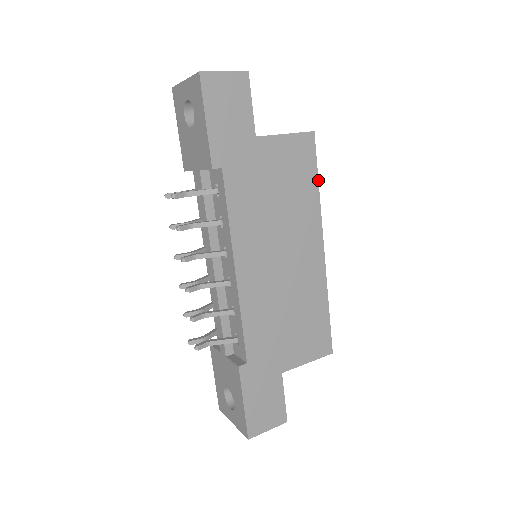
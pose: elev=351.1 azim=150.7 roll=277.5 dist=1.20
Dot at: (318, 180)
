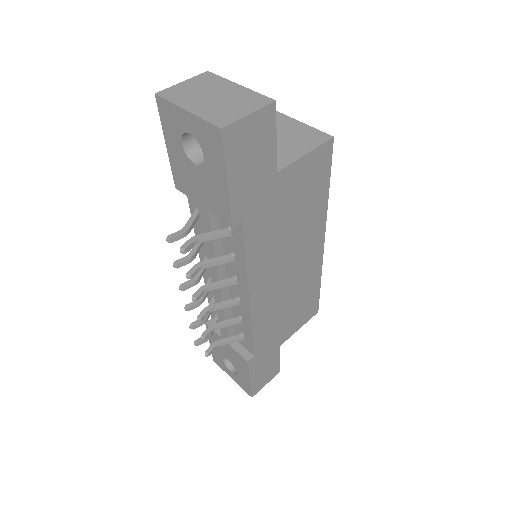
Dot at: (329, 184)
